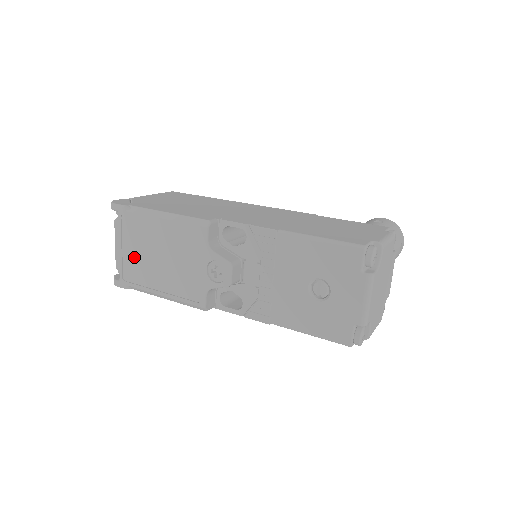
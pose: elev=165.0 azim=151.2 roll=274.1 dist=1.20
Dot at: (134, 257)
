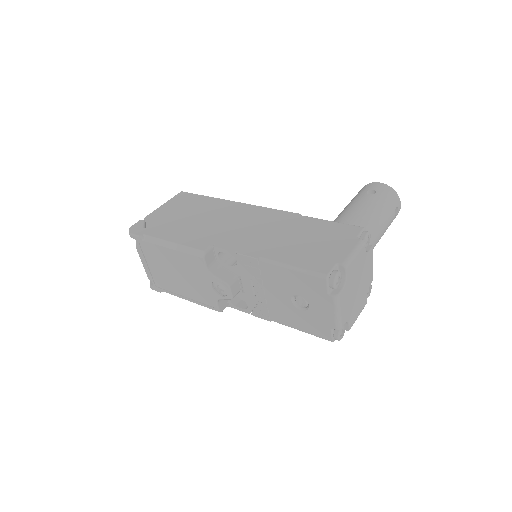
Dot at: (158, 272)
